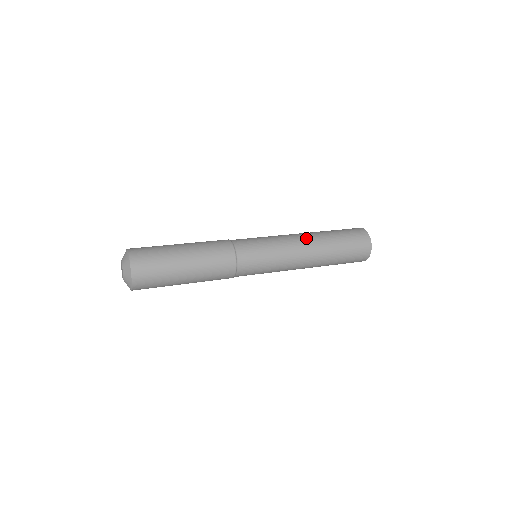
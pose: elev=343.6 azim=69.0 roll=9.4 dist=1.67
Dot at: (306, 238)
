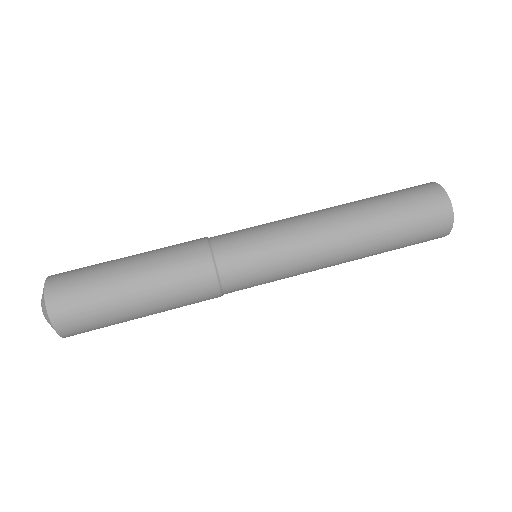
Dot at: (338, 226)
